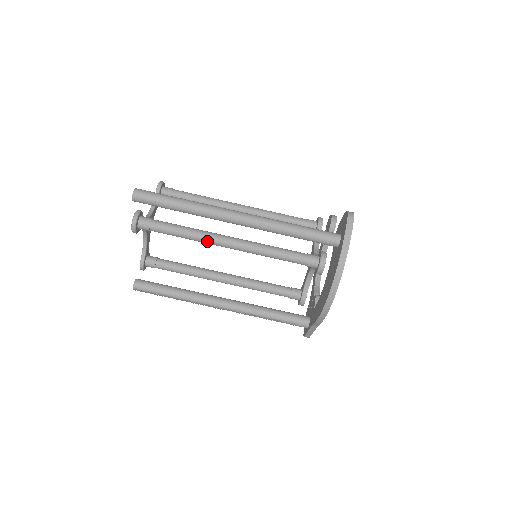
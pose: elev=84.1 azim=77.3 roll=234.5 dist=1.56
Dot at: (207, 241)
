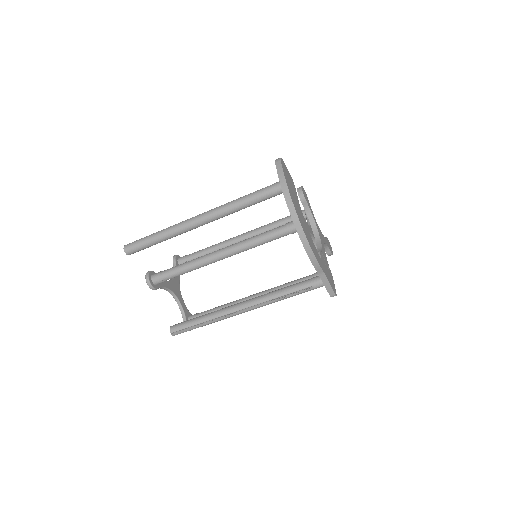
Dot at: (205, 262)
